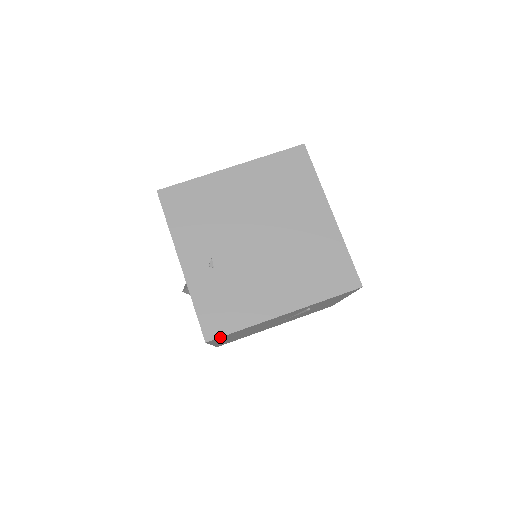
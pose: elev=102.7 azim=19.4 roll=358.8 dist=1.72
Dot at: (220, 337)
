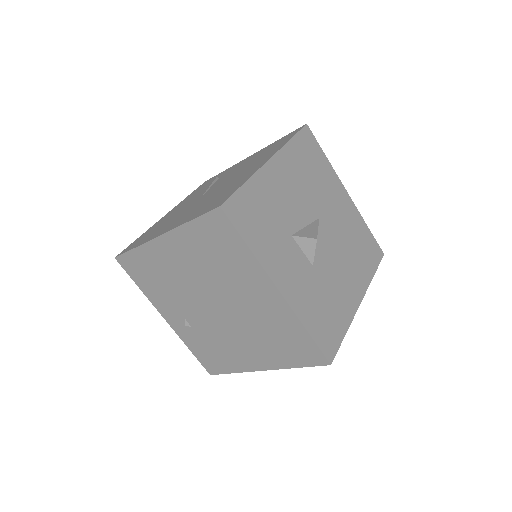
Dot at: (219, 373)
